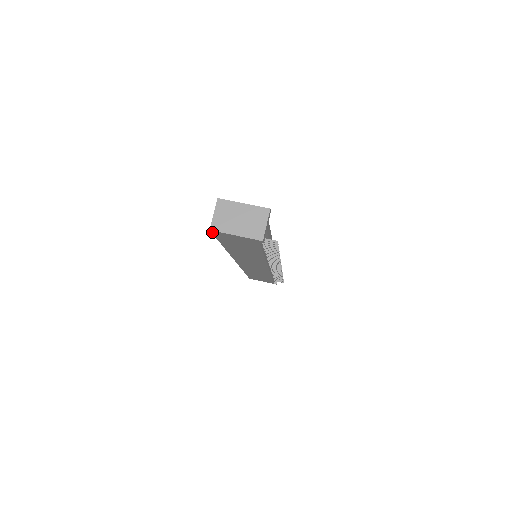
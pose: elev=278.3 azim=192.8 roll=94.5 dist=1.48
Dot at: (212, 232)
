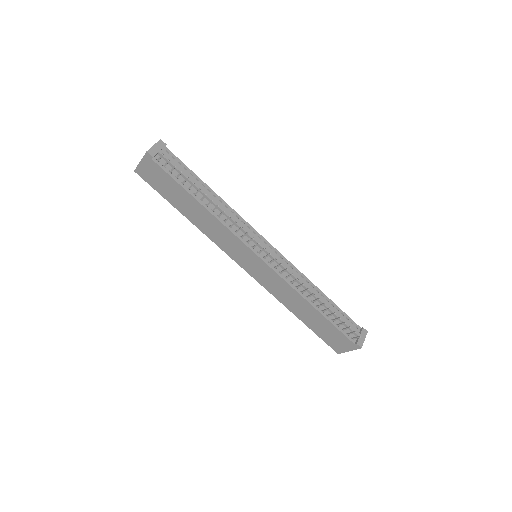
Dot at: (140, 176)
